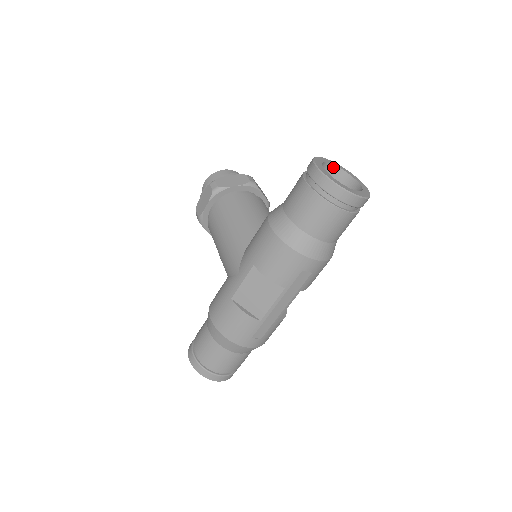
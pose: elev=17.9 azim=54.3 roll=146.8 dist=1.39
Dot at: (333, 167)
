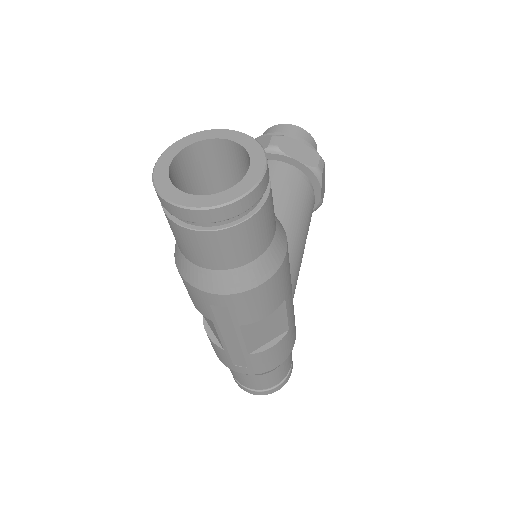
Dot at: (228, 142)
